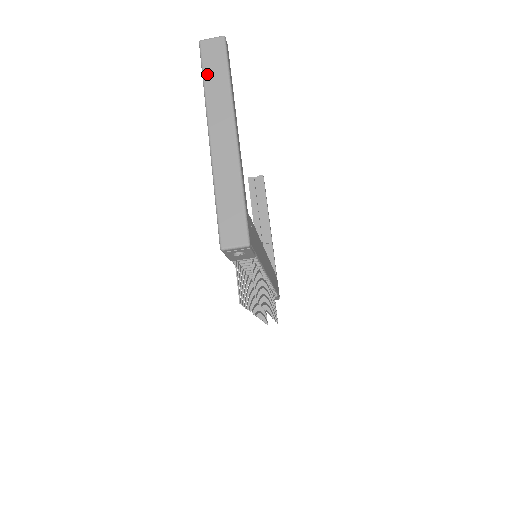
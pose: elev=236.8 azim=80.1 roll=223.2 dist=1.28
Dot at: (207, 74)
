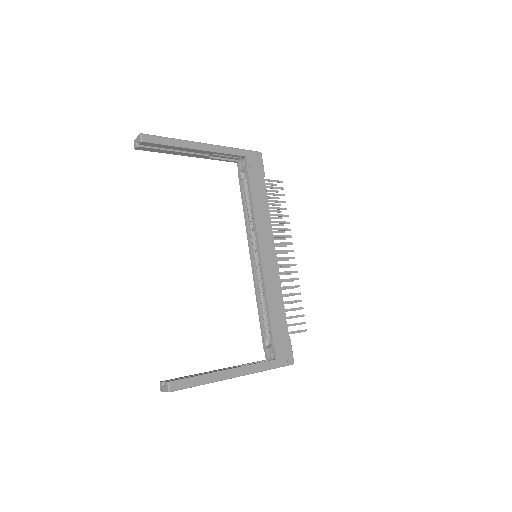
Dot at: occluded
